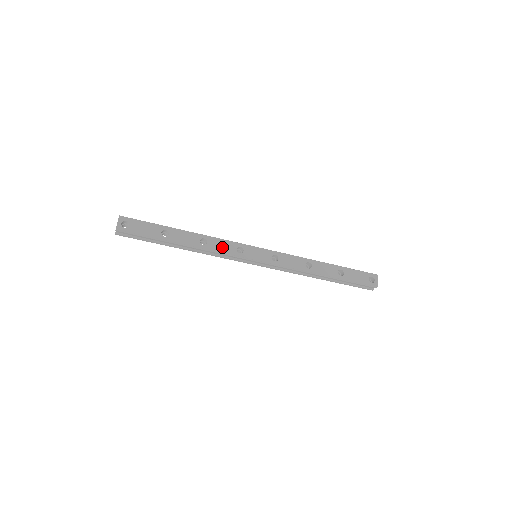
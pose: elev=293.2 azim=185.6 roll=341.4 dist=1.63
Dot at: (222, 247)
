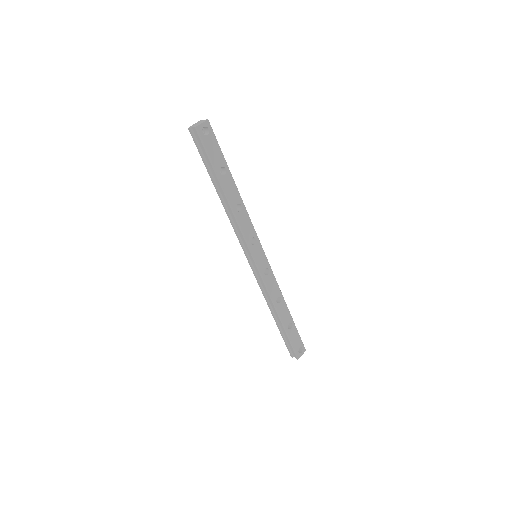
Dot at: (246, 225)
